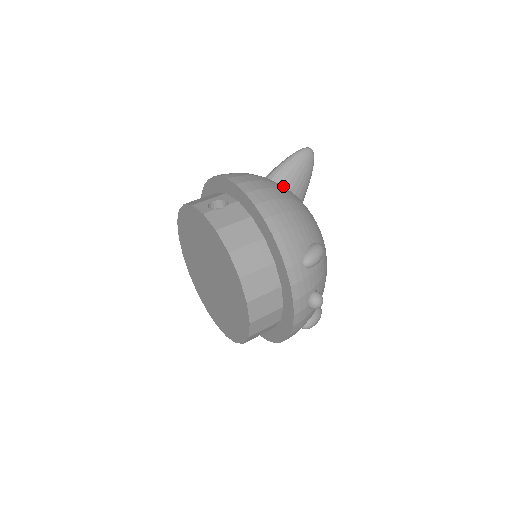
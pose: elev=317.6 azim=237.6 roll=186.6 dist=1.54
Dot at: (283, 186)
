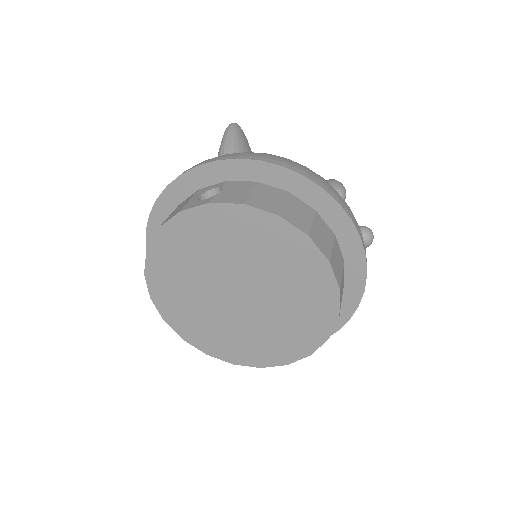
Dot at: occluded
